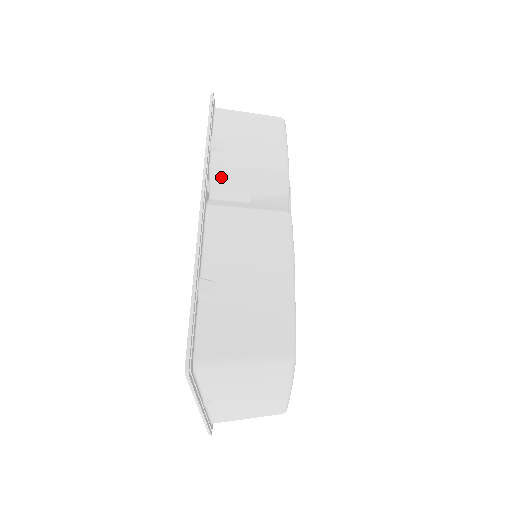
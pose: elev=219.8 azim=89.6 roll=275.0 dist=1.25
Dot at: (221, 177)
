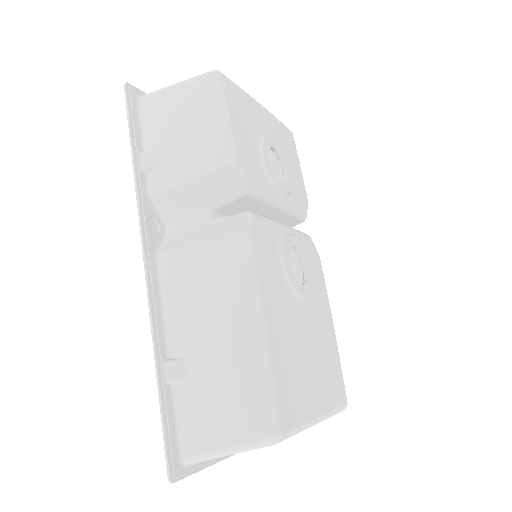
Dot at: (166, 203)
